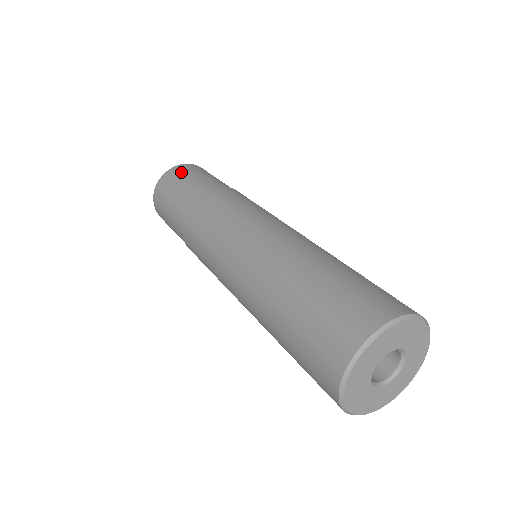
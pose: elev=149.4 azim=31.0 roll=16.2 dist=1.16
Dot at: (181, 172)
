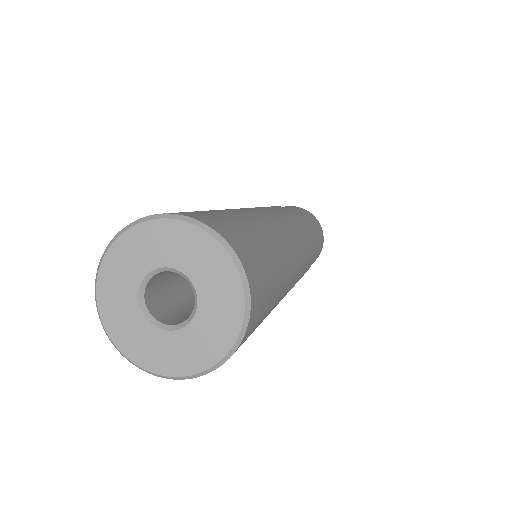
Dot at: occluded
